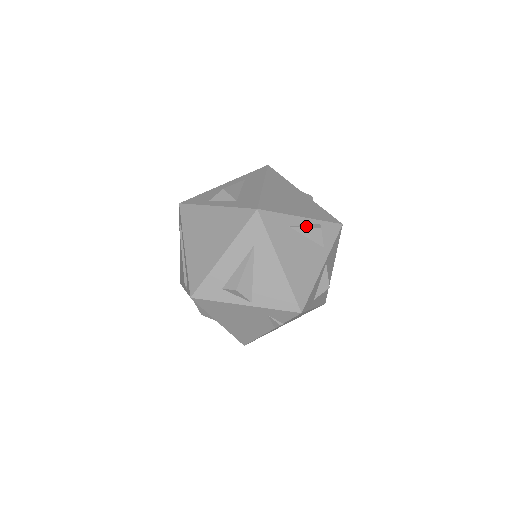
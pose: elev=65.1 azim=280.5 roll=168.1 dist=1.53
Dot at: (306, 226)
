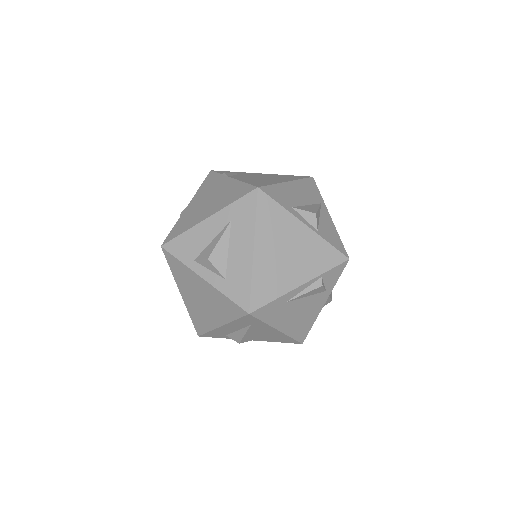
Dot at: (305, 292)
